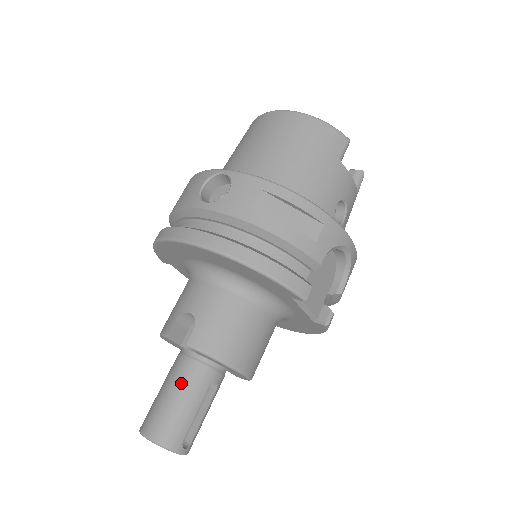
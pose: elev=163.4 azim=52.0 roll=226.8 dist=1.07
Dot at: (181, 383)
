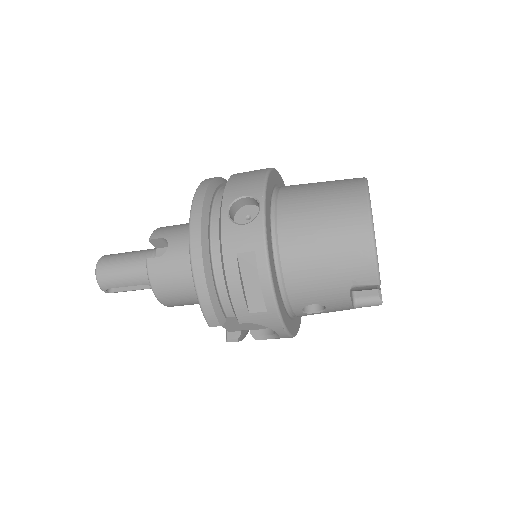
Dot at: (133, 266)
